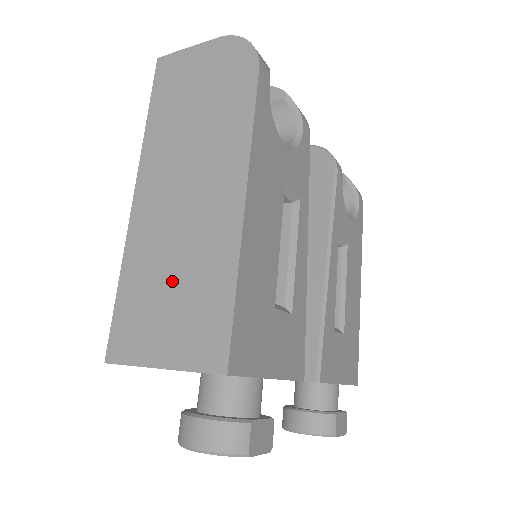
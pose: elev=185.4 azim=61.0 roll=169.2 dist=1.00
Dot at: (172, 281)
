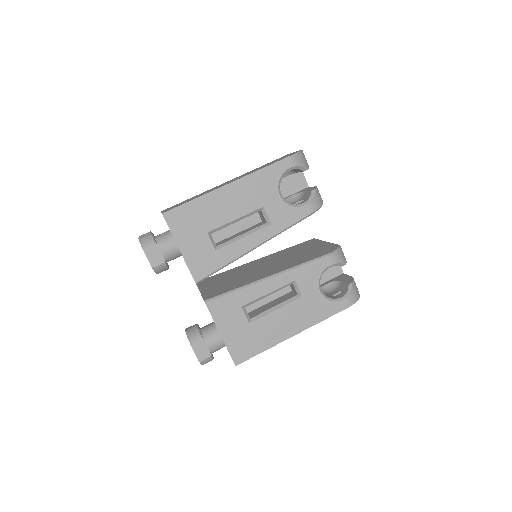
Dot at: (194, 197)
